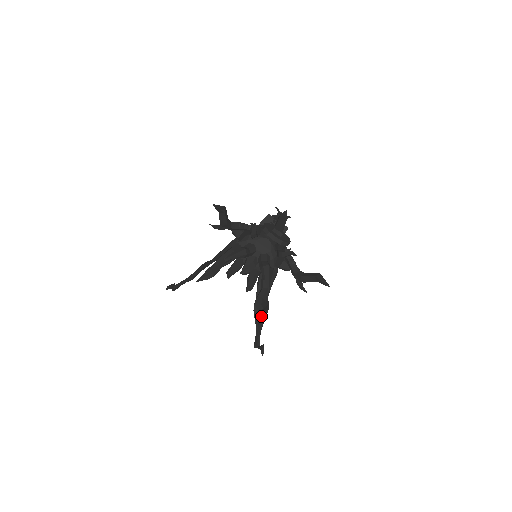
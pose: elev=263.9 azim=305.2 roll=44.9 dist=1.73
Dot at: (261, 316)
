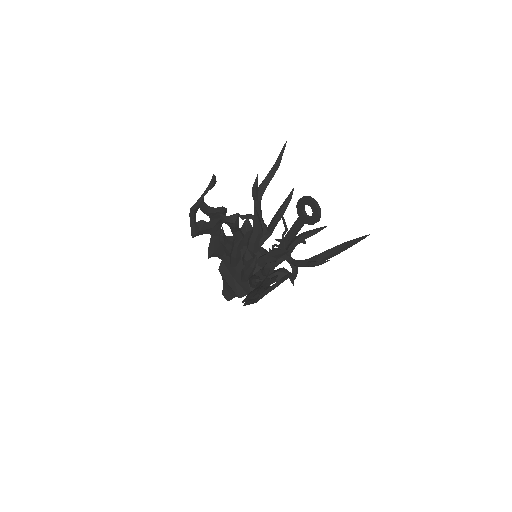
Dot at: (260, 291)
